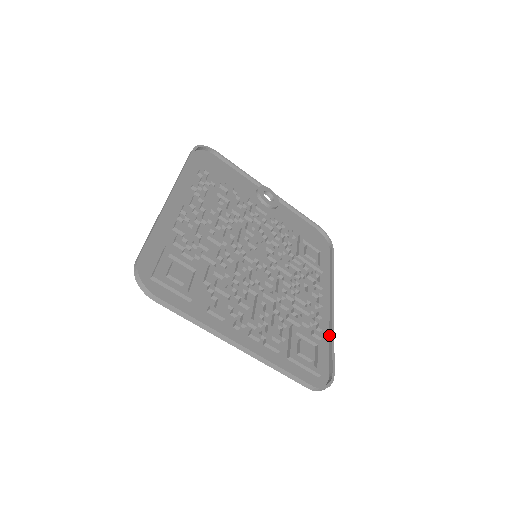
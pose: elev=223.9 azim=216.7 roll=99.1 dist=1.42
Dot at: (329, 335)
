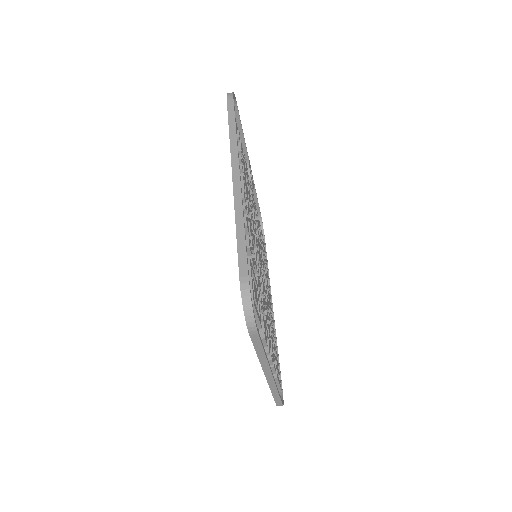
Dot at: occluded
